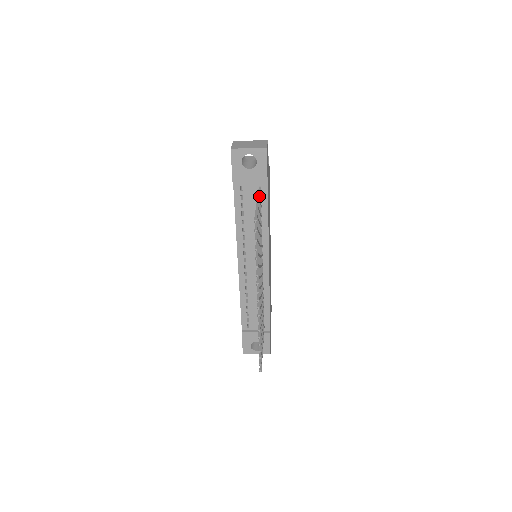
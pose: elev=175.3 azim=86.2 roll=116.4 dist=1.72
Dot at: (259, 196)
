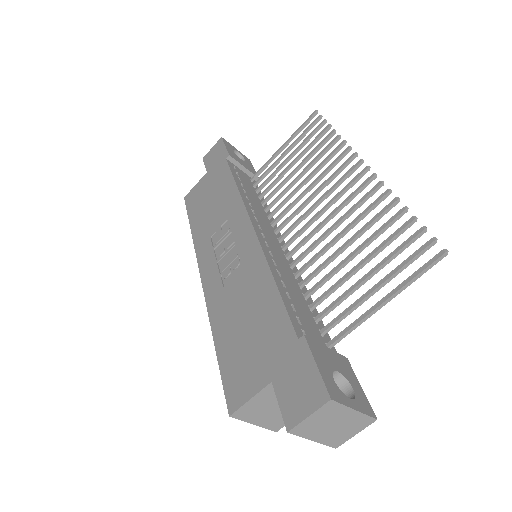
Dot at: (270, 160)
